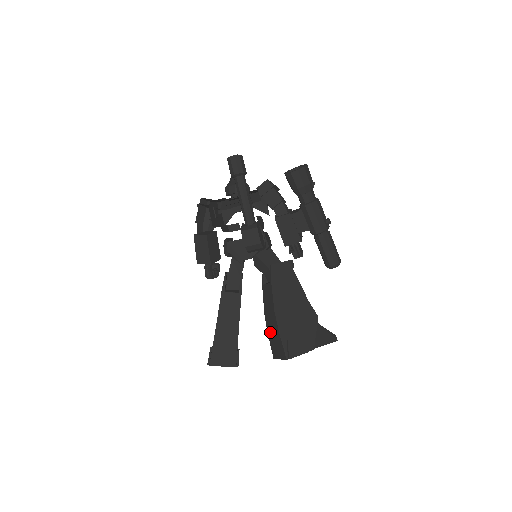
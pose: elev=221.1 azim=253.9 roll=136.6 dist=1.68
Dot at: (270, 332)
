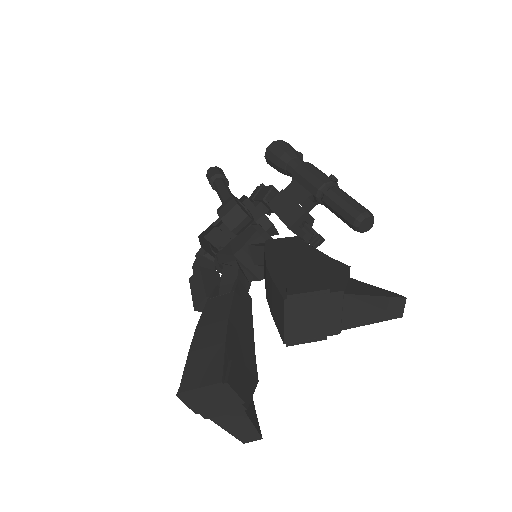
Dot at: (271, 306)
